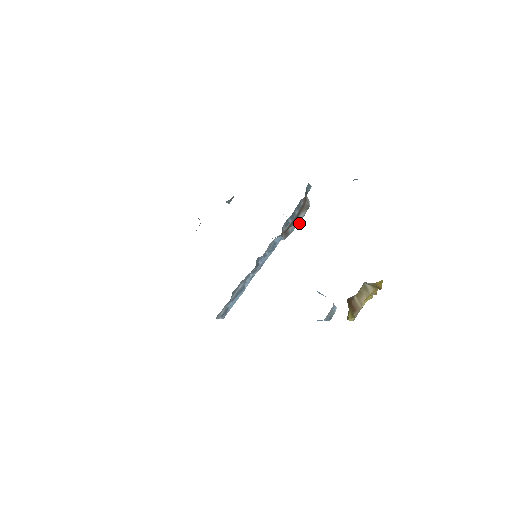
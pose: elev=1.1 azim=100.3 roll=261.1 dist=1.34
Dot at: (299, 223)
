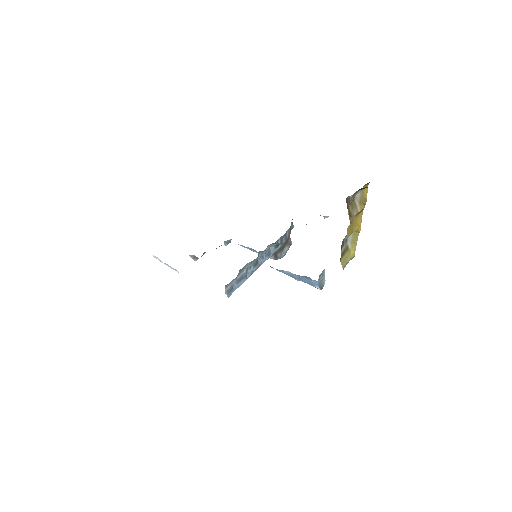
Dot at: occluded
